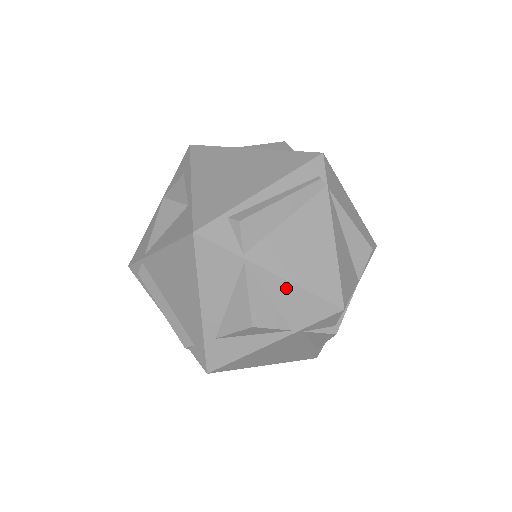
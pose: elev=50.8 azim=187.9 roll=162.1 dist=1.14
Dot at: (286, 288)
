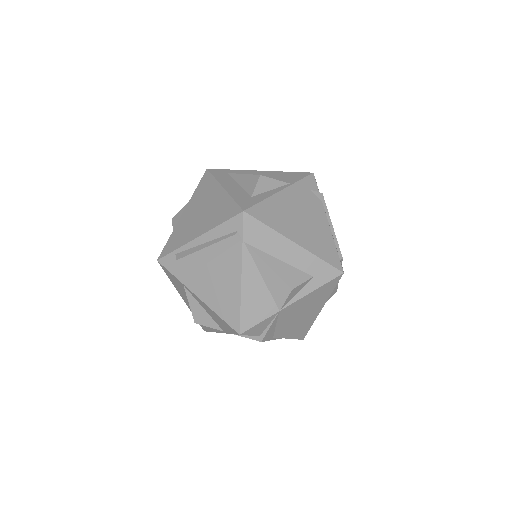
Dot at: (208, 308)
